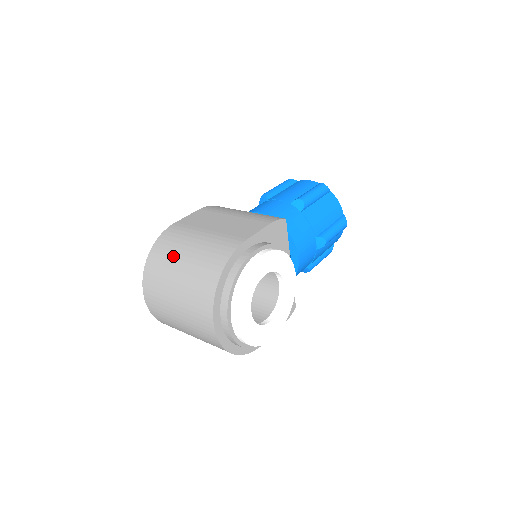
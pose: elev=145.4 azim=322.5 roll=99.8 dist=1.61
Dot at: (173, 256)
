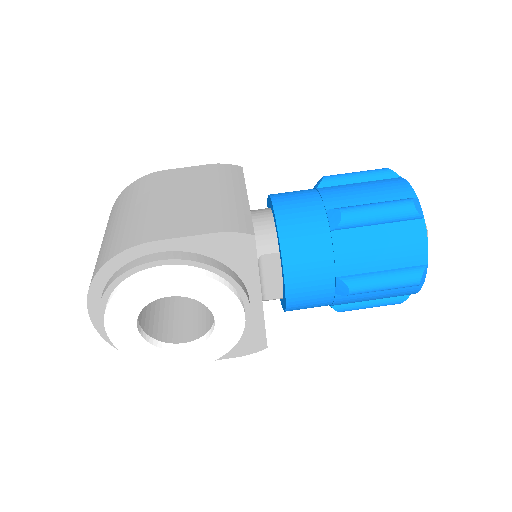
Dot at: (117, 212)
